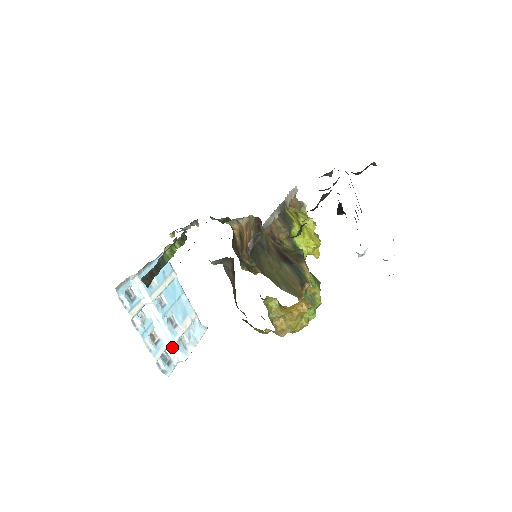
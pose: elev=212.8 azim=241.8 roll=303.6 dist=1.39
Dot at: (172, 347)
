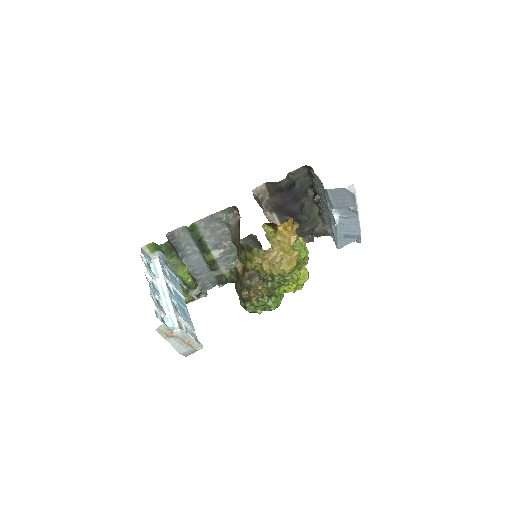
Dot at: (171, 319)
